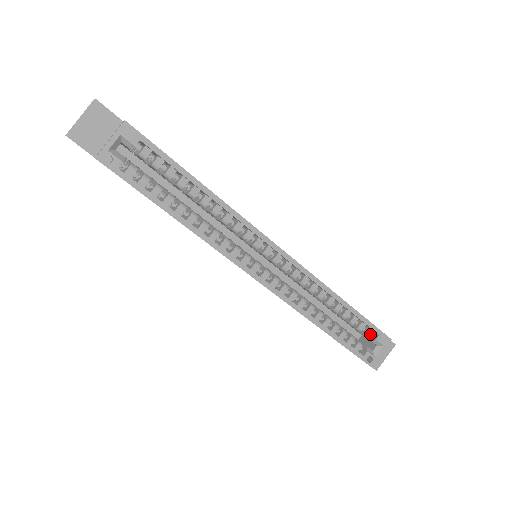
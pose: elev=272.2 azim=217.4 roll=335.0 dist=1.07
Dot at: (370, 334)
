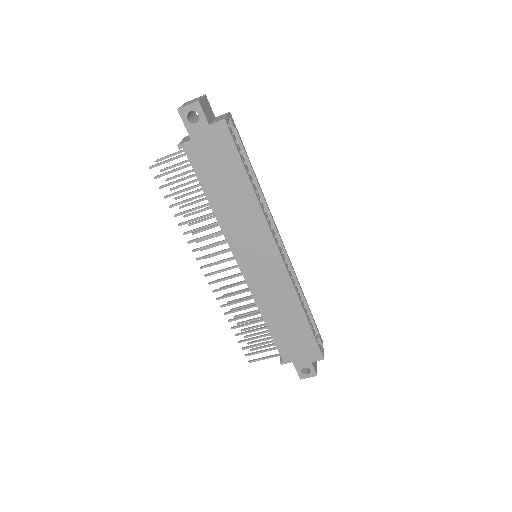
Dot at: (315, 334)
